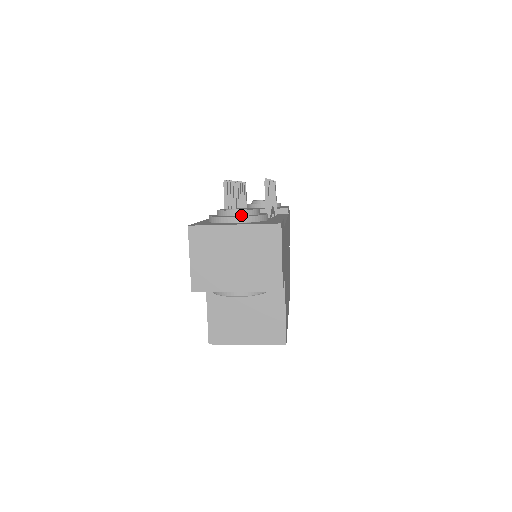
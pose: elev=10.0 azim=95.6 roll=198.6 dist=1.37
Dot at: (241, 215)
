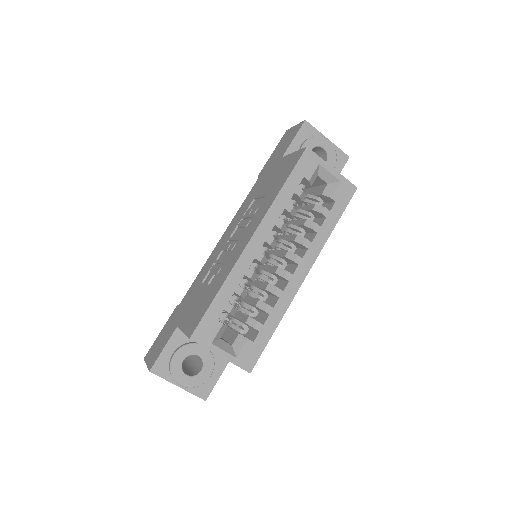
Dot at: occluded
